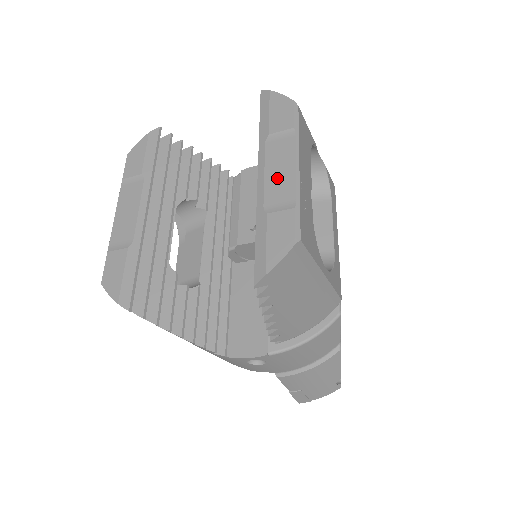
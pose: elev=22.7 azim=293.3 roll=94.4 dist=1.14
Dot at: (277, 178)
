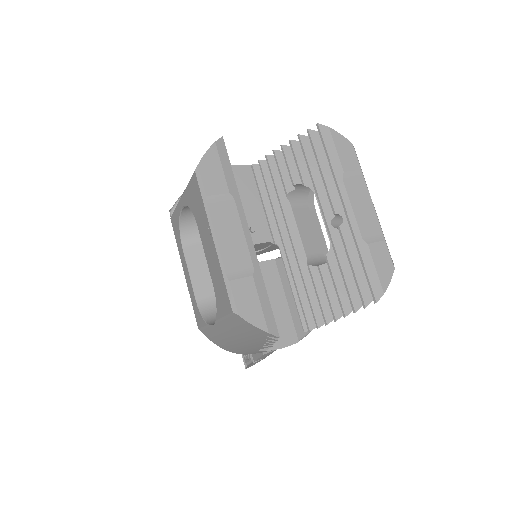
Dot at: (364, 213)
